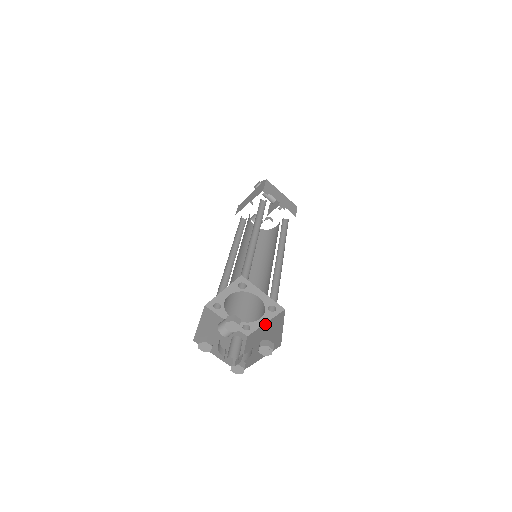
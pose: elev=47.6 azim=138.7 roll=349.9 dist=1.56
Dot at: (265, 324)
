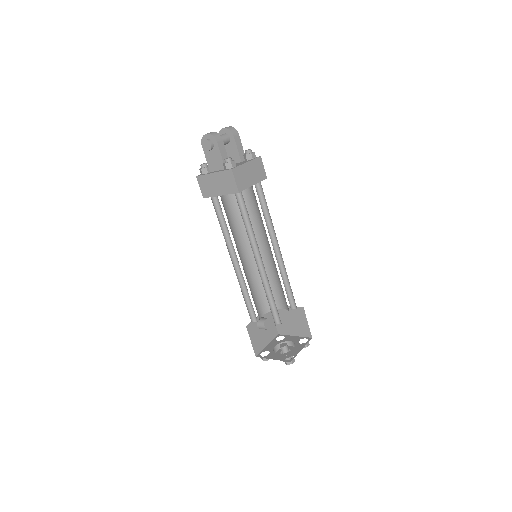
Dot at: occluded
